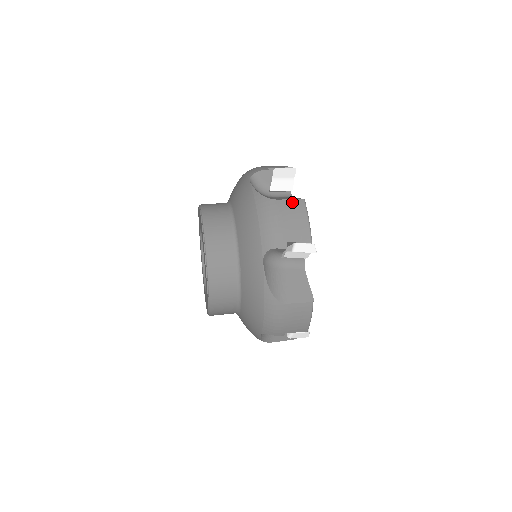
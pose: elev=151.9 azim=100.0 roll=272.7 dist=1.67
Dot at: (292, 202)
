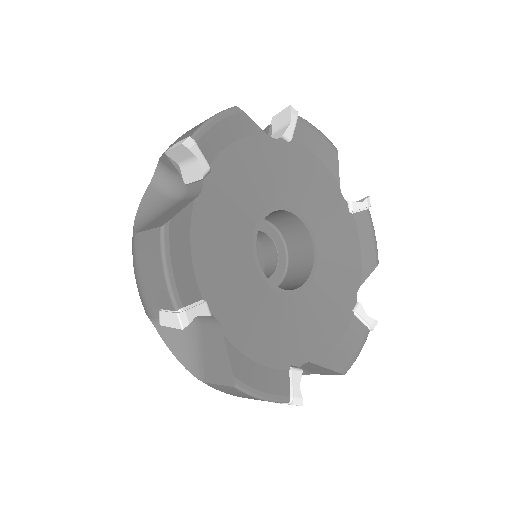
Dot at: (149, 235)
